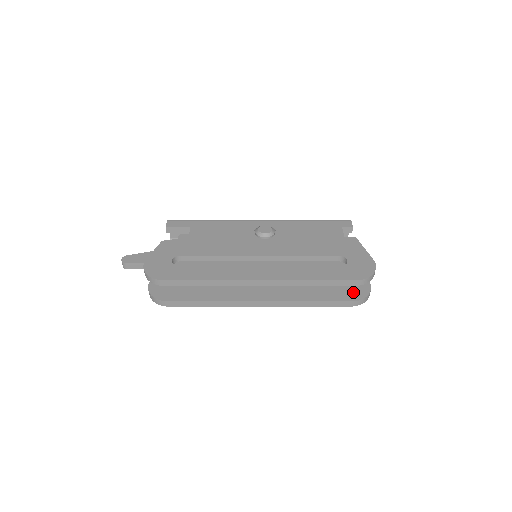
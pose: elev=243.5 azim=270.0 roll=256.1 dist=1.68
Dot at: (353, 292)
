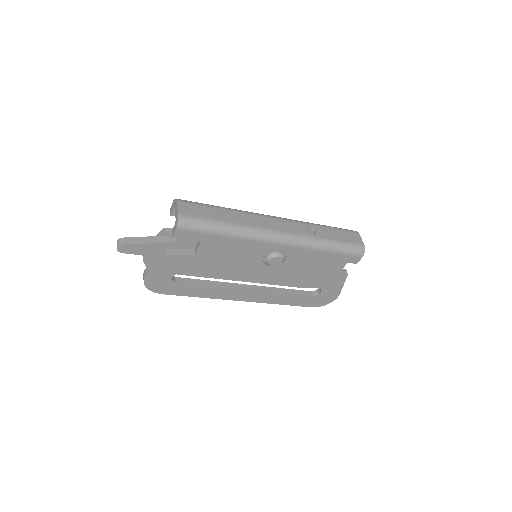
Dot at: occluded
